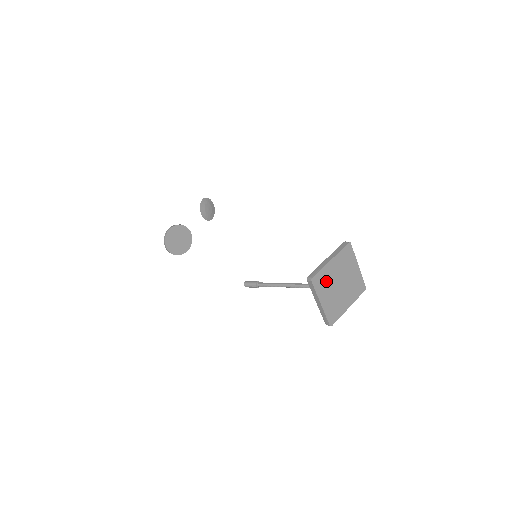
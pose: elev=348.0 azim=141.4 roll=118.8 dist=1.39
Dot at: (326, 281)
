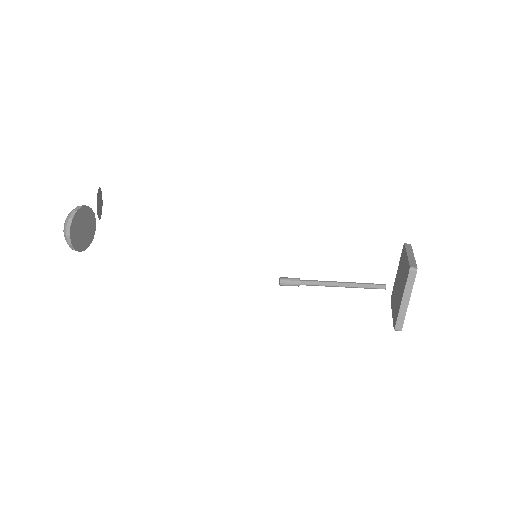
Dot at: occluded
